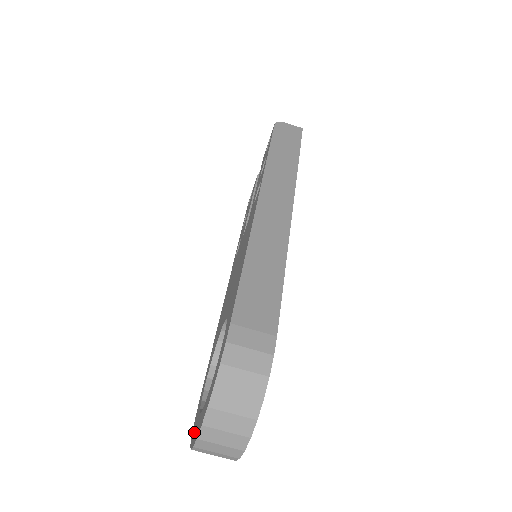
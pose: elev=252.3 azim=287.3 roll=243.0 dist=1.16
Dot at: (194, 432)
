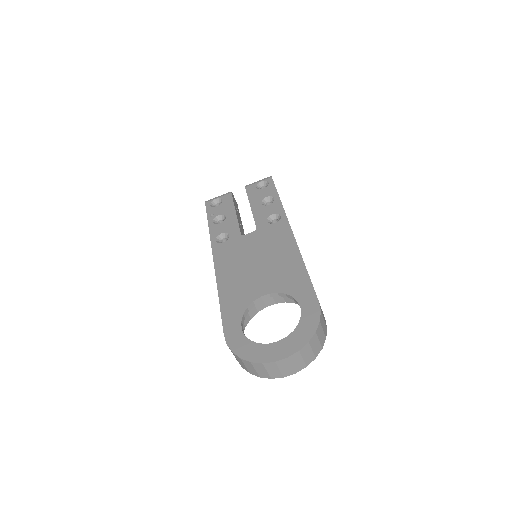
Dot at: (256, 354)
